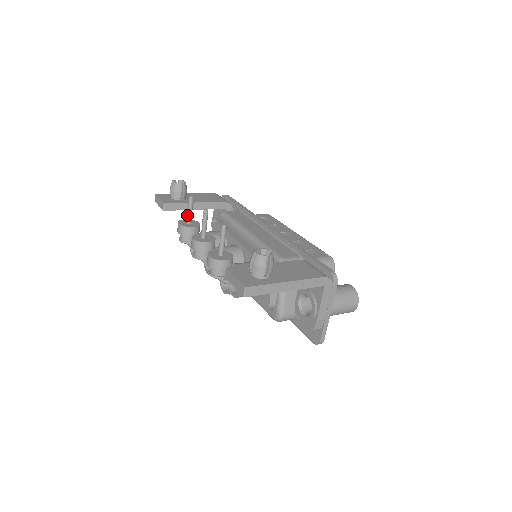
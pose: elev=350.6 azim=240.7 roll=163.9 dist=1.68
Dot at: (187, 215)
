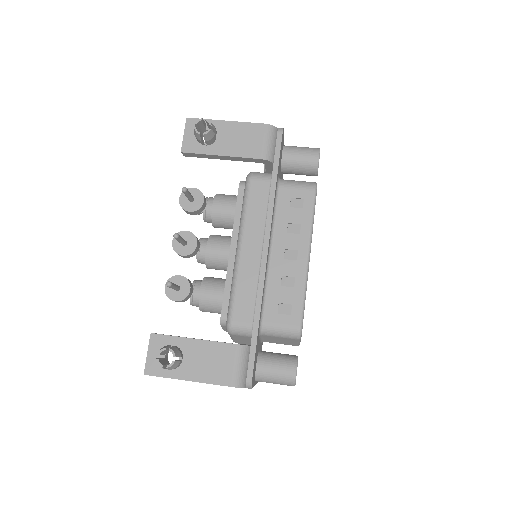
Dot at: occluded
